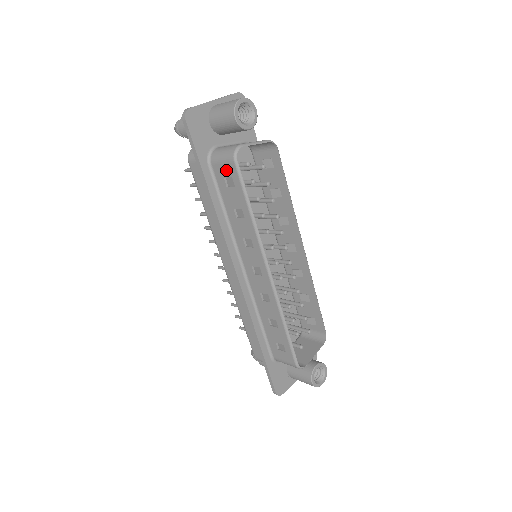
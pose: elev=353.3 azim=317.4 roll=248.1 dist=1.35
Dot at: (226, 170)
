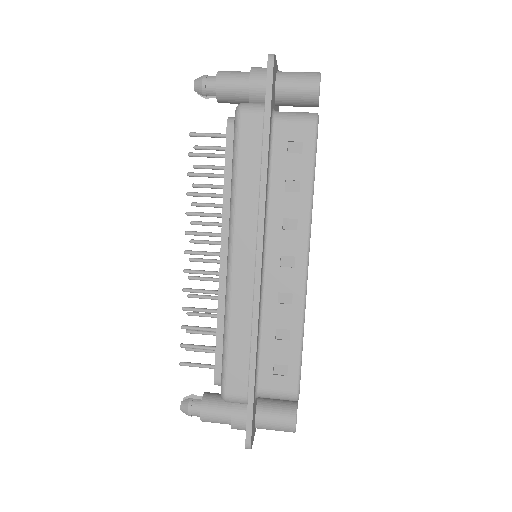
Dot at: (297, 133)
